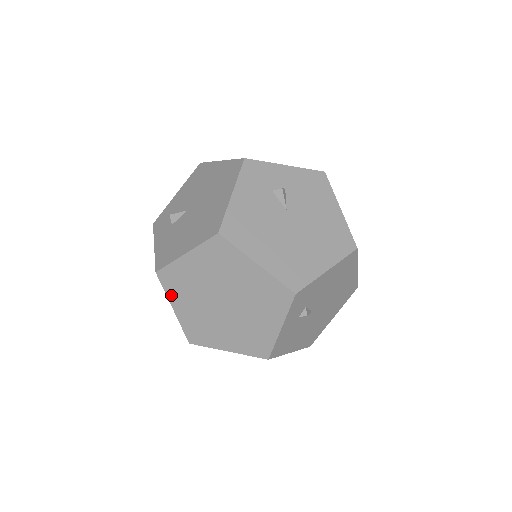
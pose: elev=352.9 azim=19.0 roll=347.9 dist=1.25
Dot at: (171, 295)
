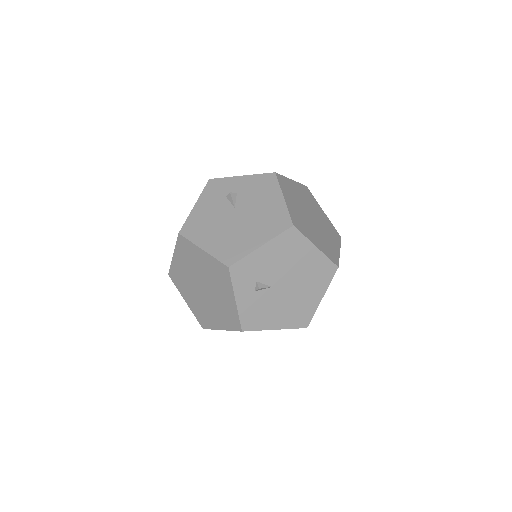
Dot at: (180, 290)
